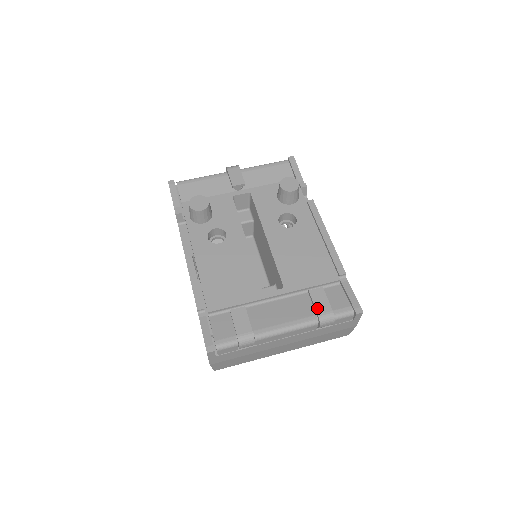
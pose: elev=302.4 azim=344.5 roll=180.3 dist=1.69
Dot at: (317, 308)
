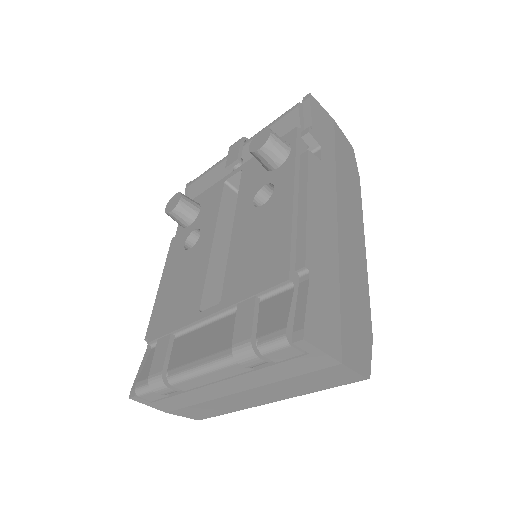
Dot at: (235, 334)
